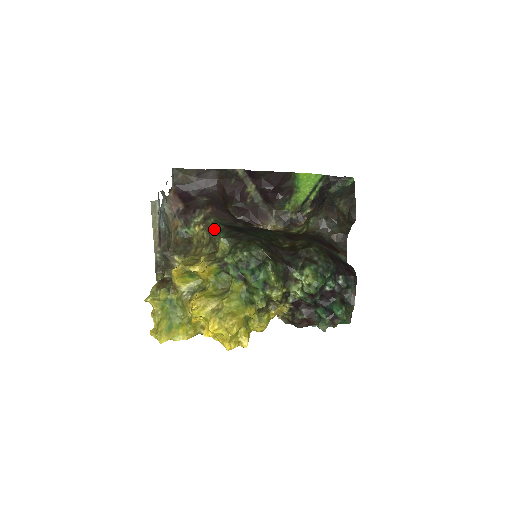
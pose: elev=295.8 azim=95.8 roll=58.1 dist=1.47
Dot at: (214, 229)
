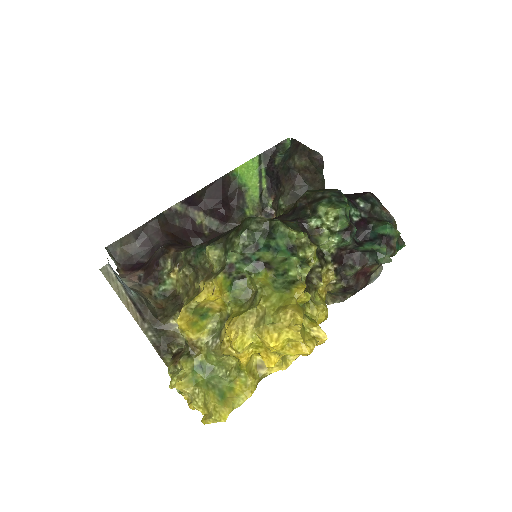
Dot at: (191, 254)
